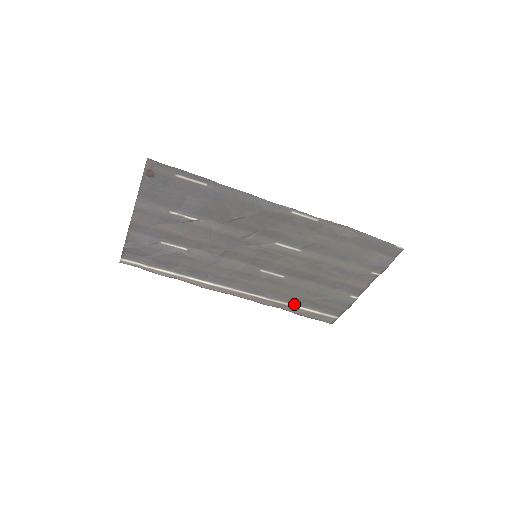
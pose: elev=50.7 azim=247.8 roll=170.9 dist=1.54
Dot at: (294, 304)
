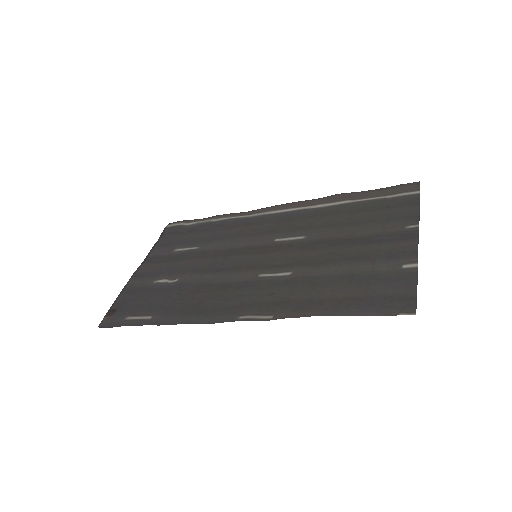
Dot at: (347, 203)
